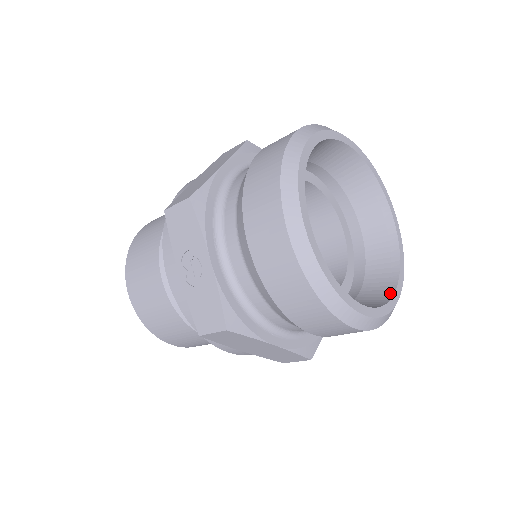
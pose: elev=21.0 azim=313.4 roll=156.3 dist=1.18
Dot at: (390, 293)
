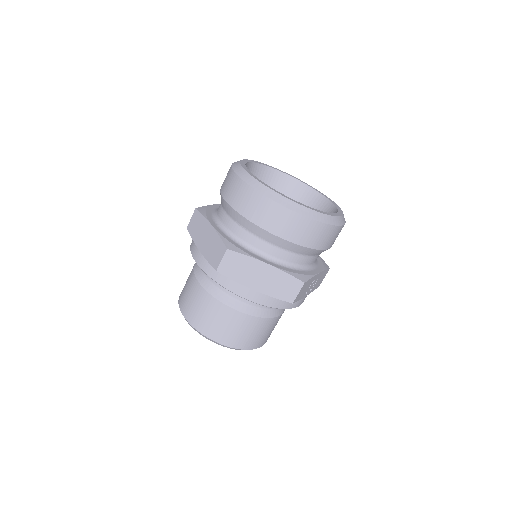
Dot at: occluded
